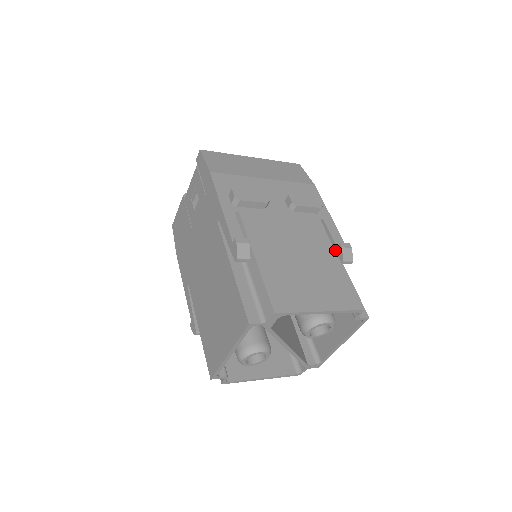
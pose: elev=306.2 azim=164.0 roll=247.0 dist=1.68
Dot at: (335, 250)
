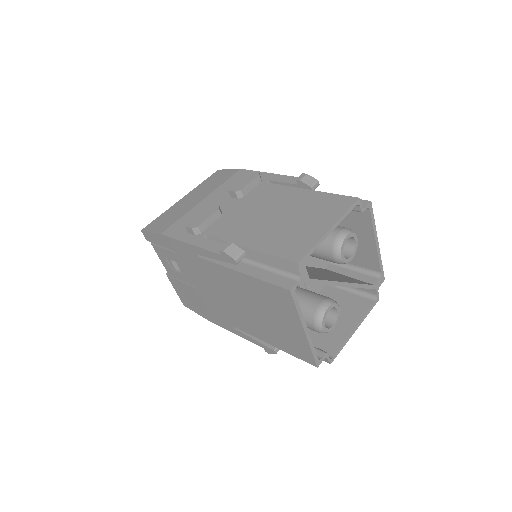
Dot at: occluded
